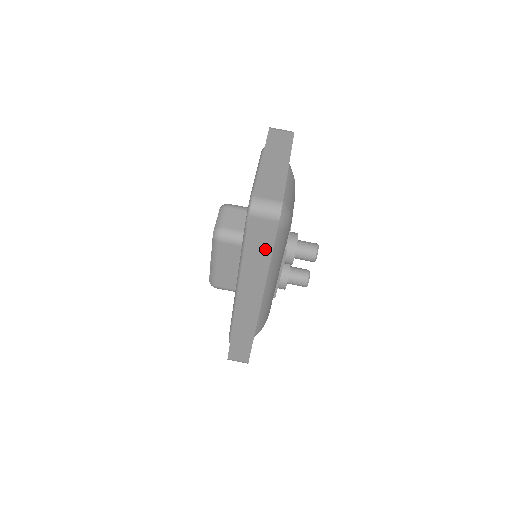
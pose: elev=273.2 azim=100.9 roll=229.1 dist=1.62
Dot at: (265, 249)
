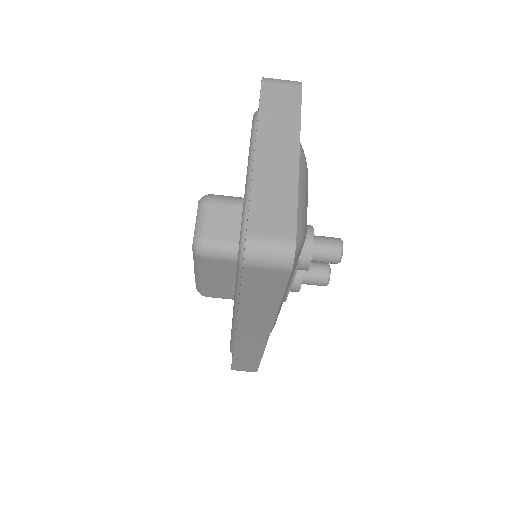
Dot at: (271, 295)
